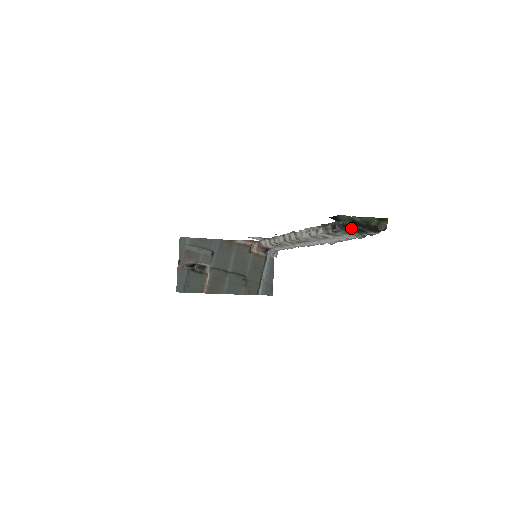
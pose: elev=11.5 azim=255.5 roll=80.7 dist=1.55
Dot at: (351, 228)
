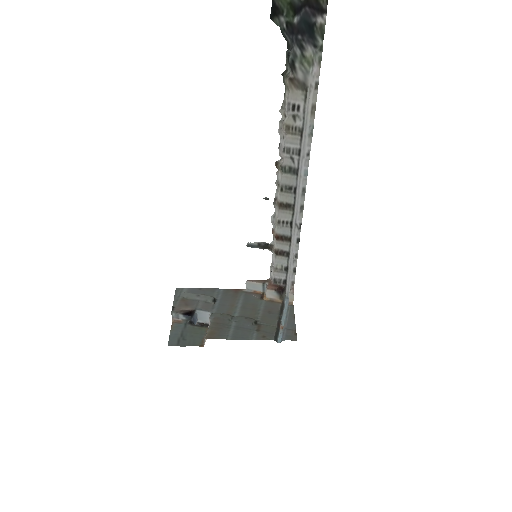
Dot at: (300, 32)
